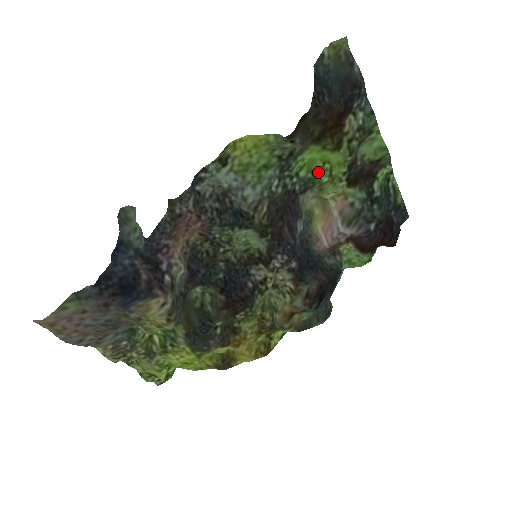
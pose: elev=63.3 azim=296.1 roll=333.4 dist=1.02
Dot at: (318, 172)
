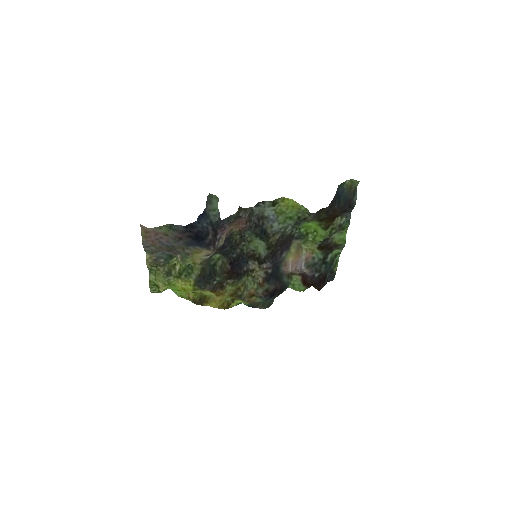
Dot at: (309, 234)
